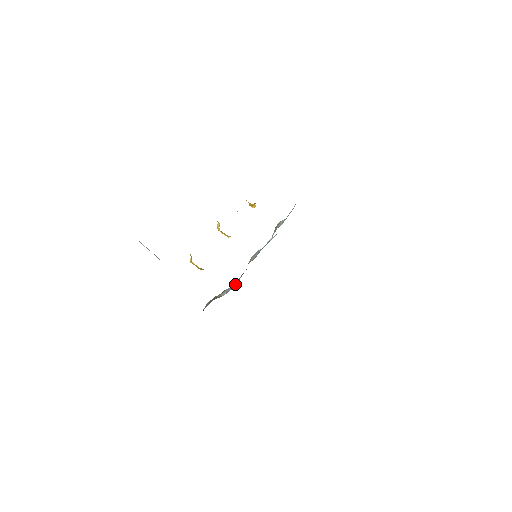
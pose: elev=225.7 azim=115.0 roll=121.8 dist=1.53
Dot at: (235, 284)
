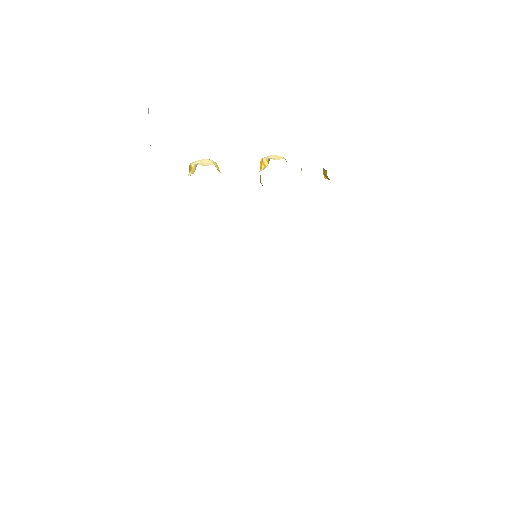
Dot at: occluded
